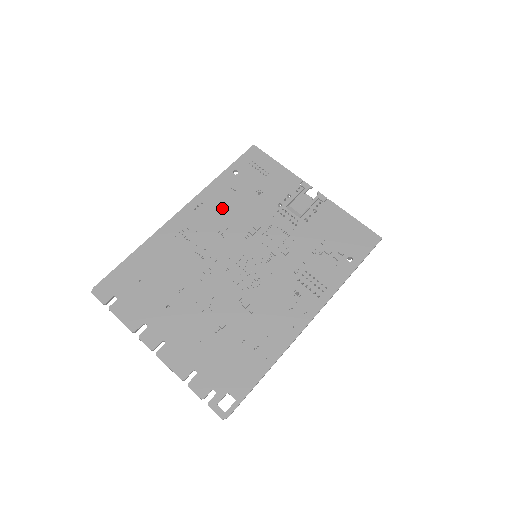
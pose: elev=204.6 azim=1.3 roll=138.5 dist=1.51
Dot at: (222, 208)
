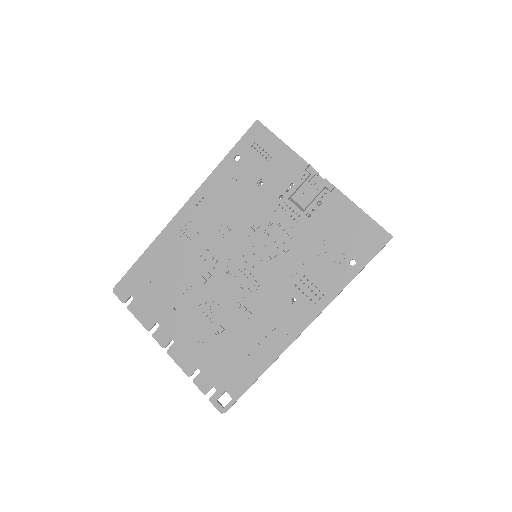
Dot at: (223, 203)
